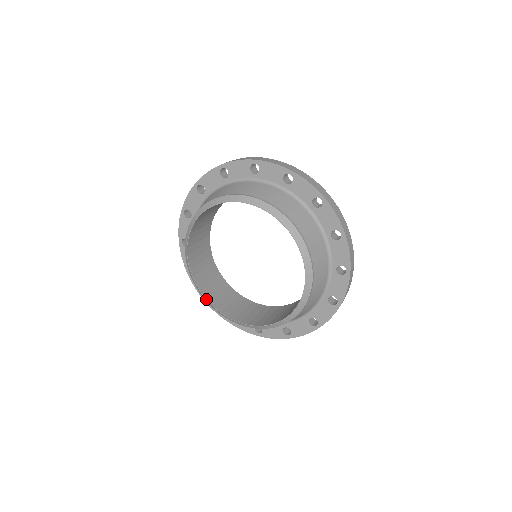
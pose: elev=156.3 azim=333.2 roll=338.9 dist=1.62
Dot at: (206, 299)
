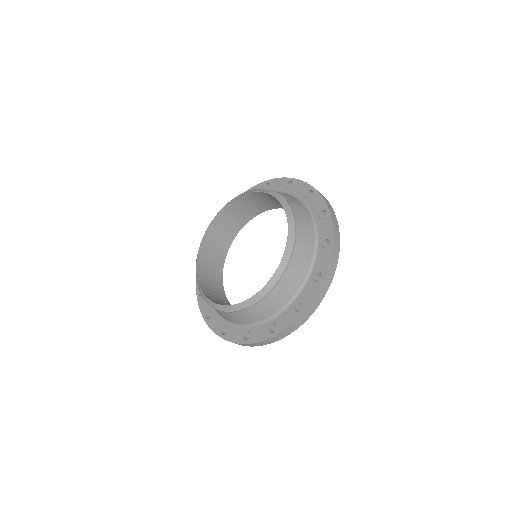
Dot at: (202, 291)
